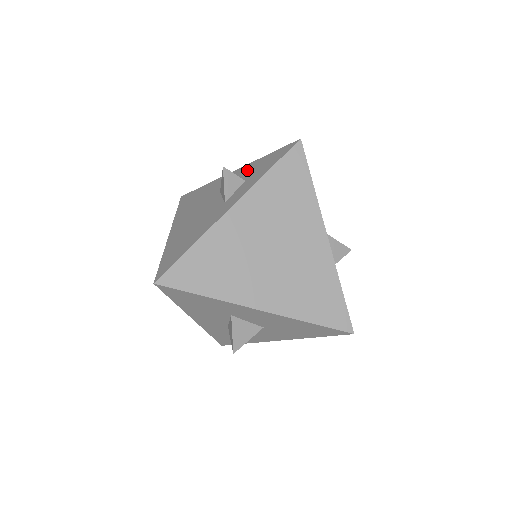
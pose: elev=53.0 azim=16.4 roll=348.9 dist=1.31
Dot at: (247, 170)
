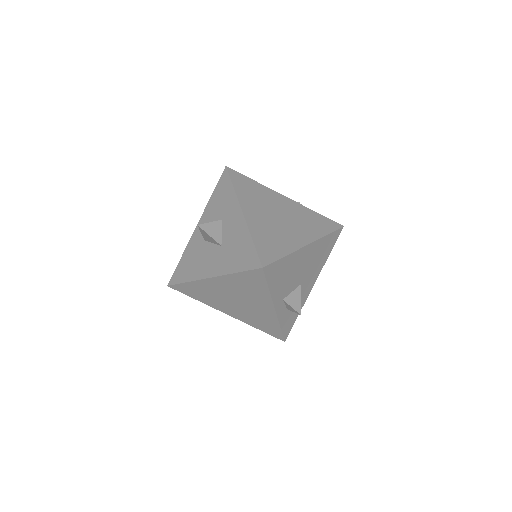
Dot at: occluded
